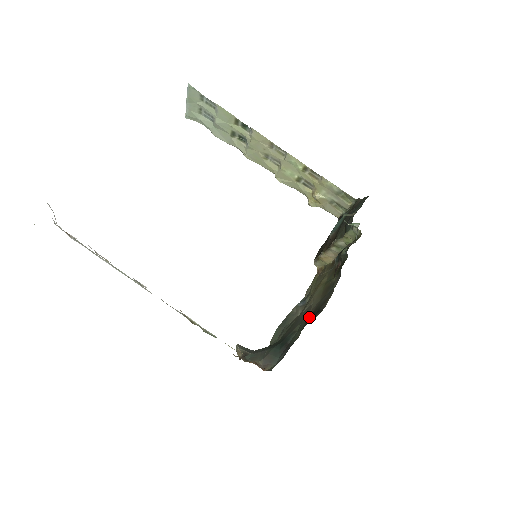
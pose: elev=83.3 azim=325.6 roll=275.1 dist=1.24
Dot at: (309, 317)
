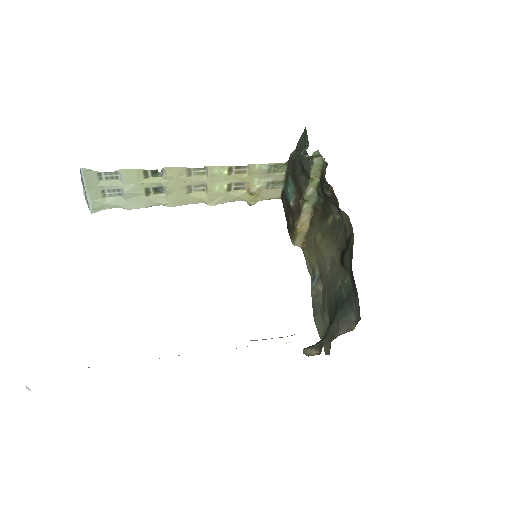
Dot at: (343, 257)
